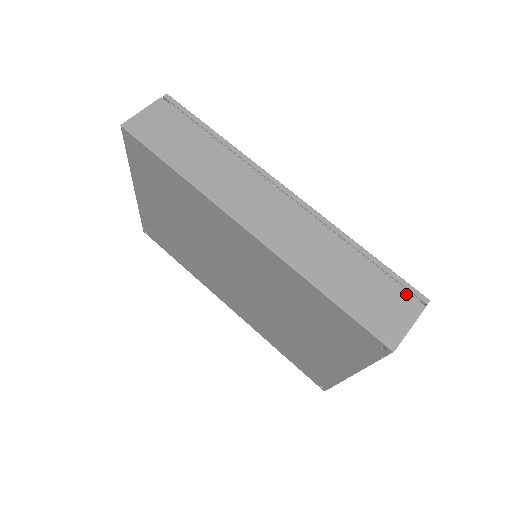
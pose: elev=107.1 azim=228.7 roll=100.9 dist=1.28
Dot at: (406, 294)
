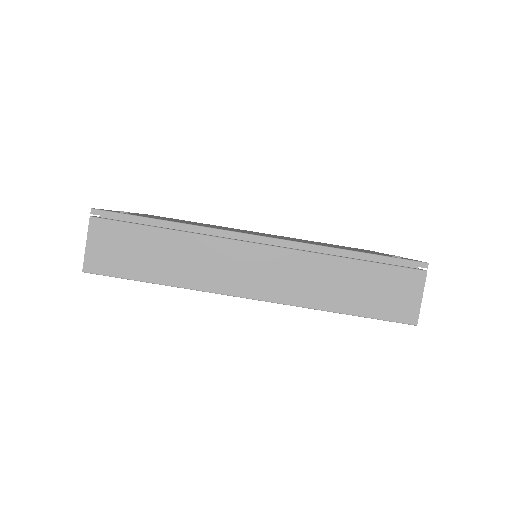
Dot at: (407, 271)
